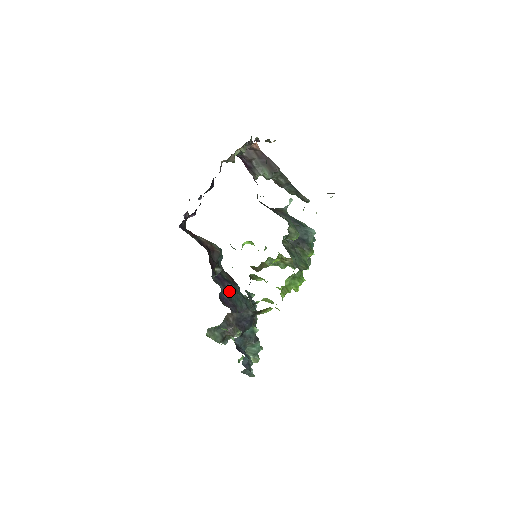
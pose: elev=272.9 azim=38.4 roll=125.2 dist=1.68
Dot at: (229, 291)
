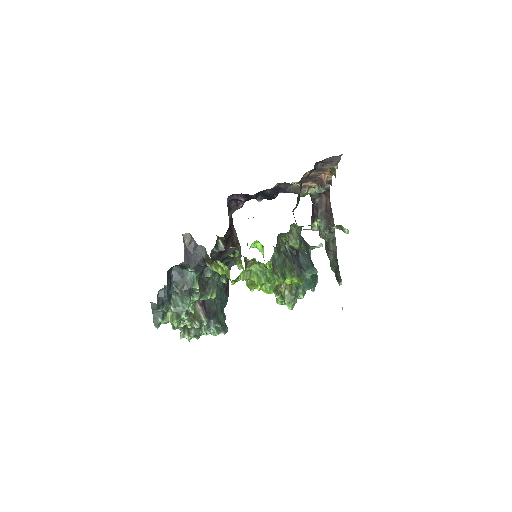
Dot at: occluded
